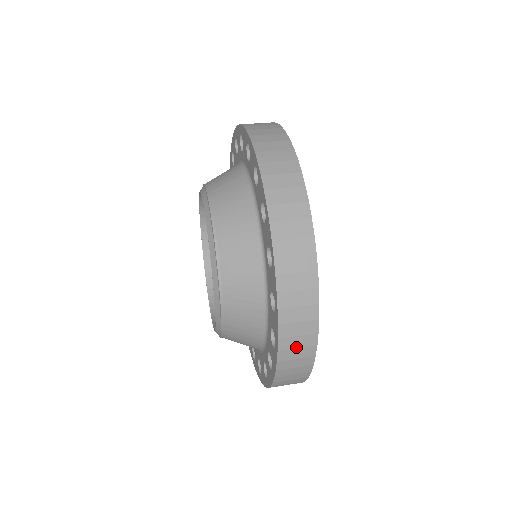
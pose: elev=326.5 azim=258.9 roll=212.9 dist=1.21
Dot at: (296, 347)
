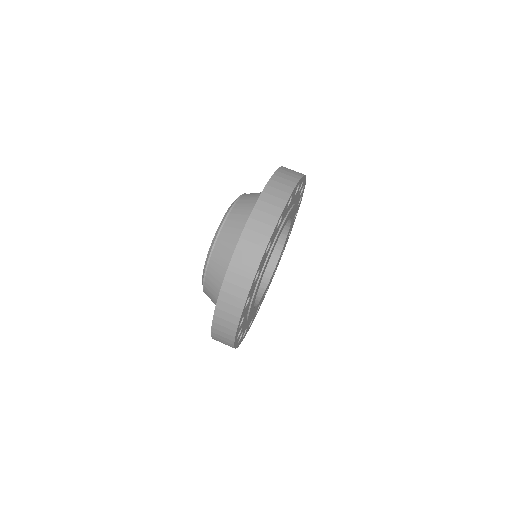
Dot at: occluded
